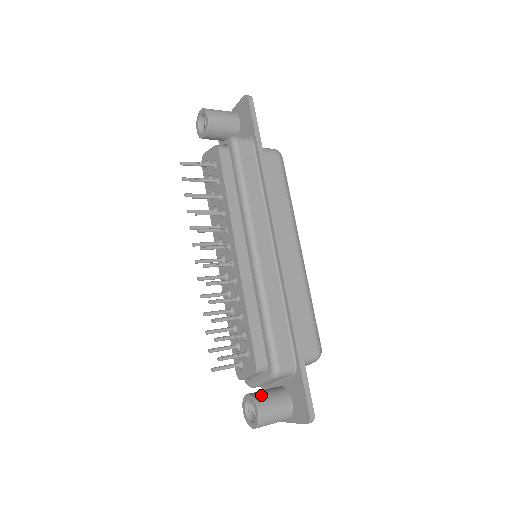
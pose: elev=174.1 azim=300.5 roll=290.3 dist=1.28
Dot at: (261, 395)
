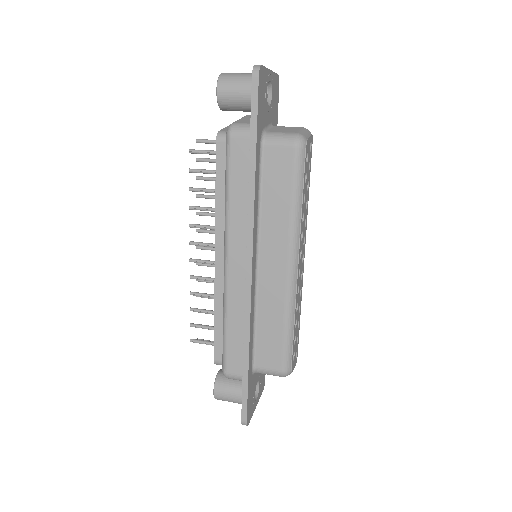
Dot at: (224, 379)
